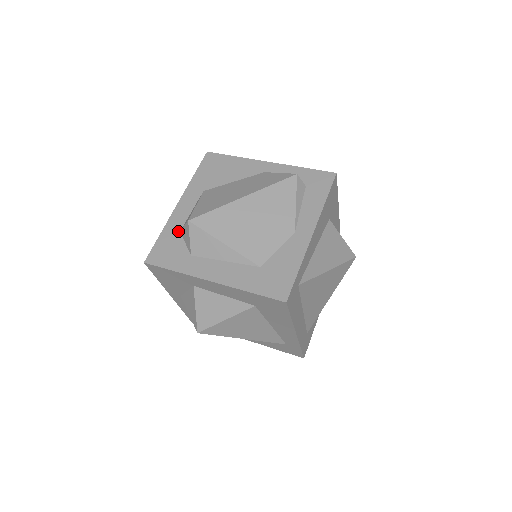
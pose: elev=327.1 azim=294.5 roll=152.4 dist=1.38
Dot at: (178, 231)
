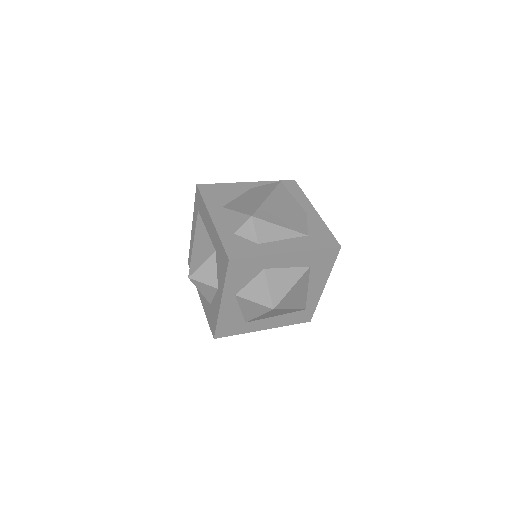
Dot at: (232, 234)
